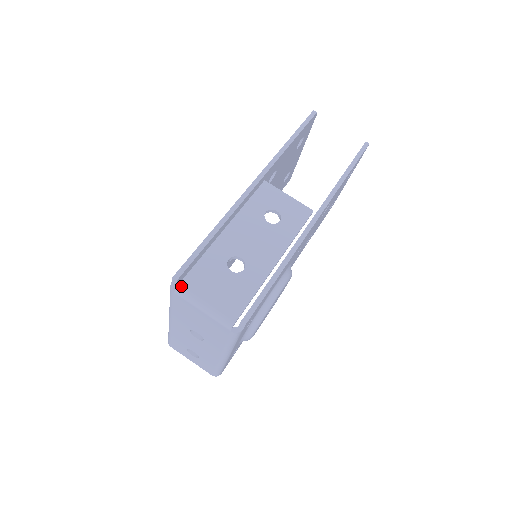
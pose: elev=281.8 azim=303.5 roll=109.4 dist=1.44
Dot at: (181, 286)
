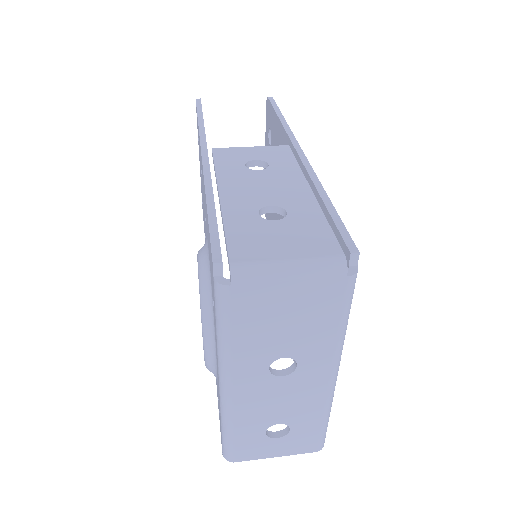
Dot at: (235, 265)
